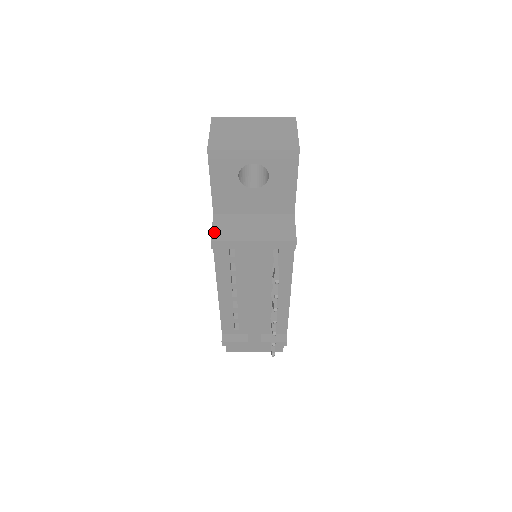
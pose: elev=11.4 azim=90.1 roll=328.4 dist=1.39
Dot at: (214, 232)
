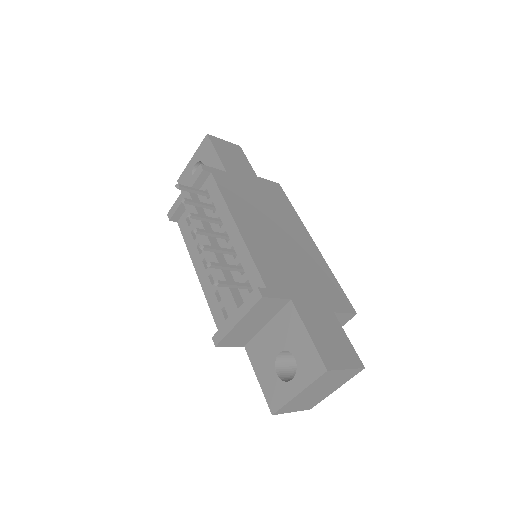
Dot at: occluded
